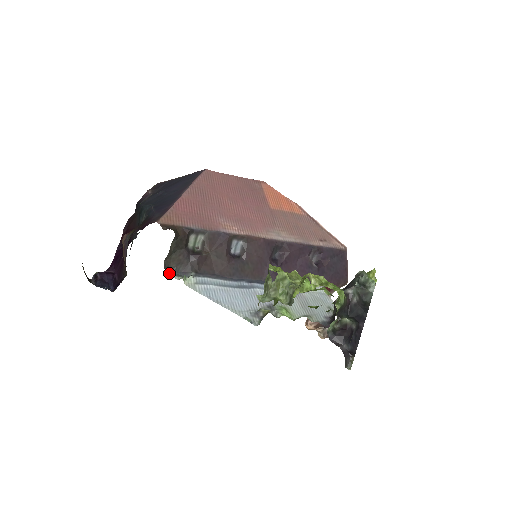
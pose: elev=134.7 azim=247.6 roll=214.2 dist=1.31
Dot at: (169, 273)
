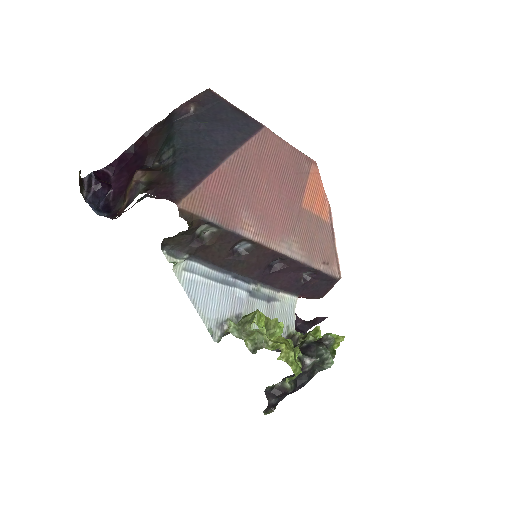
Dot at: (163, 249)
